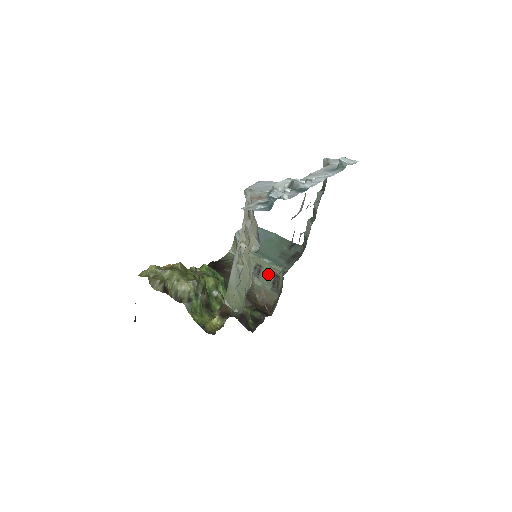
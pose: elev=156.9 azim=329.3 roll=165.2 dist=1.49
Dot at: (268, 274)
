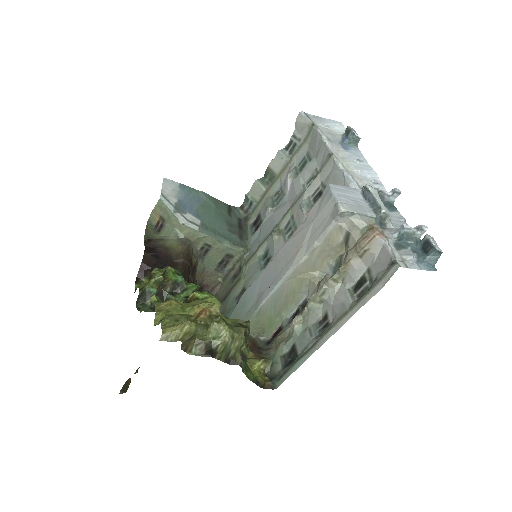
Dot at: (217, 254)
